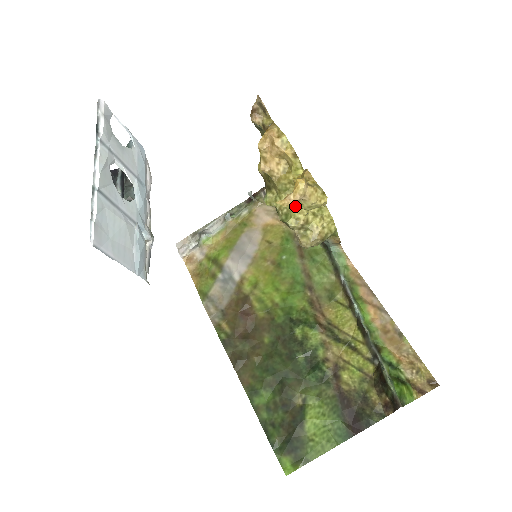
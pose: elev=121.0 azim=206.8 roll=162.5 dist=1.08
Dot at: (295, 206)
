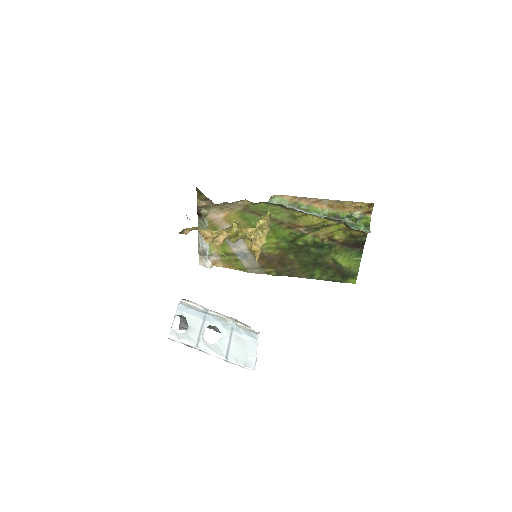
Dot at: occluded
